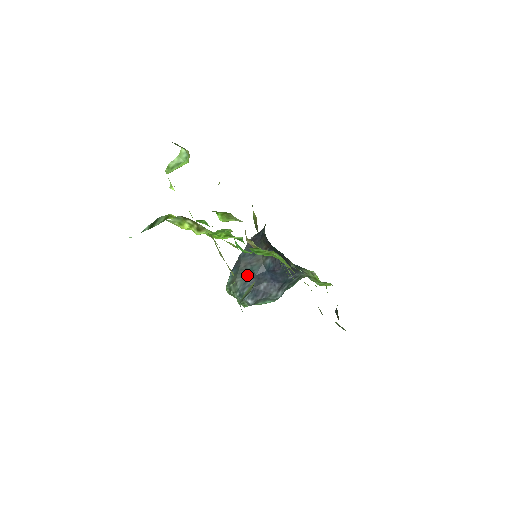
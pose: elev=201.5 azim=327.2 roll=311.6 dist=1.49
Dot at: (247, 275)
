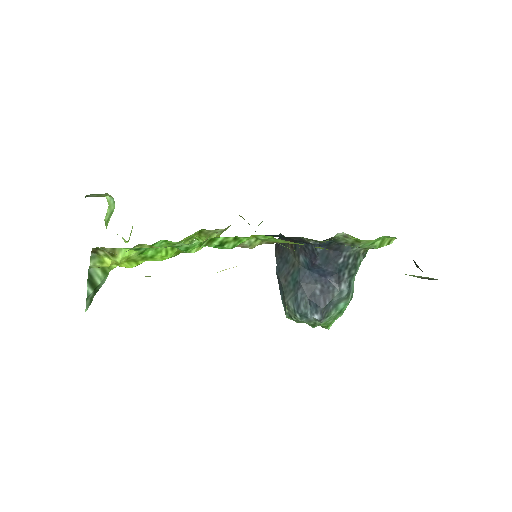
Dot at: (293, 289)
